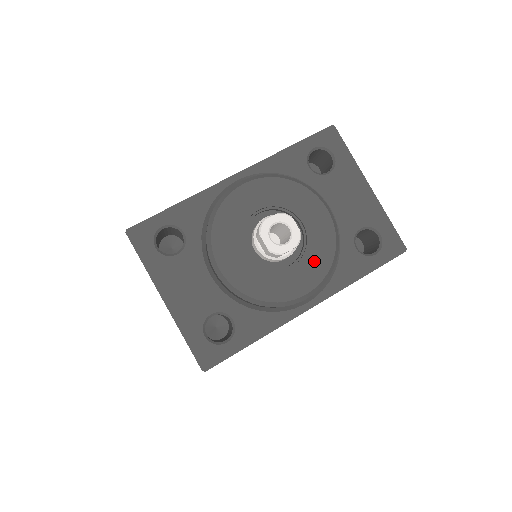
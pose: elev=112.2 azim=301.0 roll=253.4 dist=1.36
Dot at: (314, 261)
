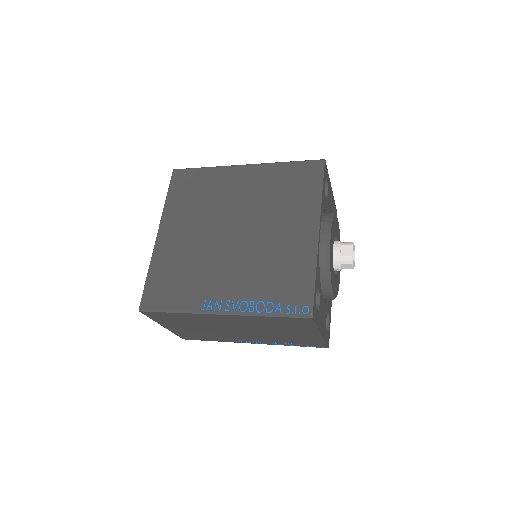
Dot at: occluded
